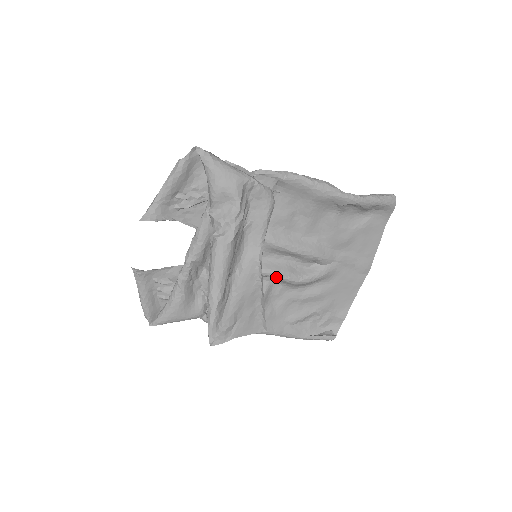
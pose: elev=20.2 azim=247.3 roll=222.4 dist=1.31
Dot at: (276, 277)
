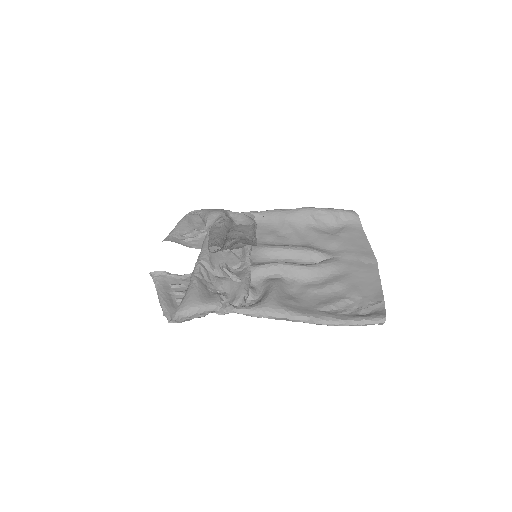
Dot at: (281, 266)
